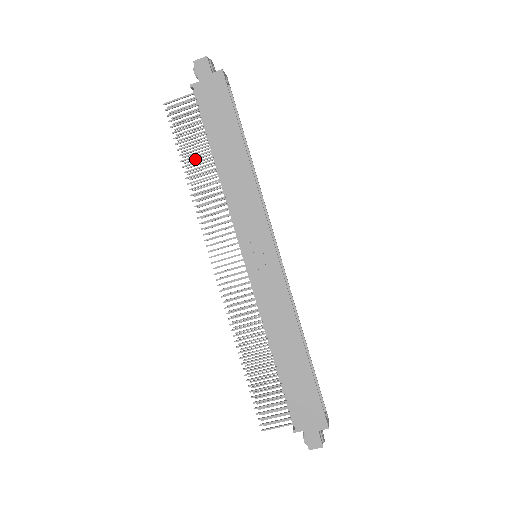
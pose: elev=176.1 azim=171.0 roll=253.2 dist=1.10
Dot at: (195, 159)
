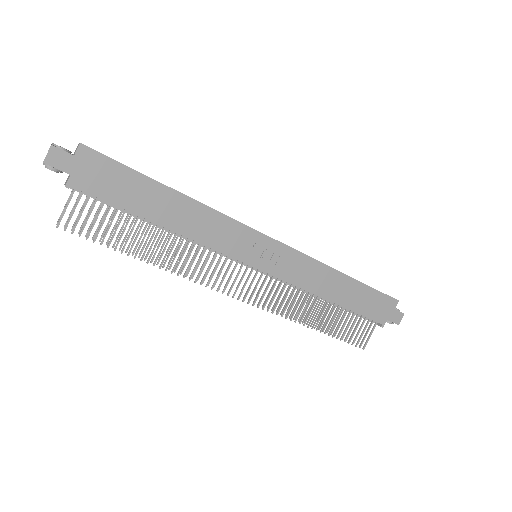
Dot at: (132, 240)
